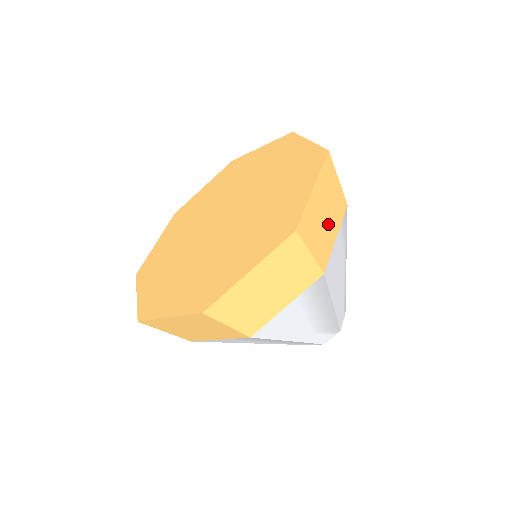
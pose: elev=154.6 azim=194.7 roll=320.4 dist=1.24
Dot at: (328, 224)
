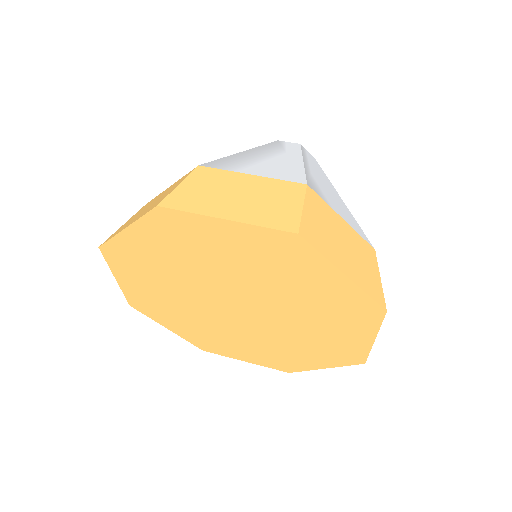
Dot at: (346, 239)
